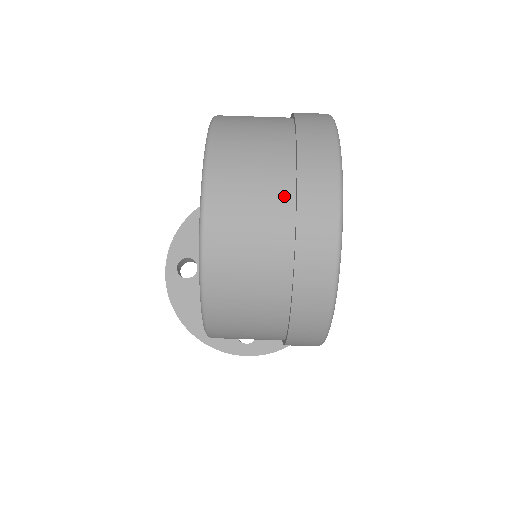
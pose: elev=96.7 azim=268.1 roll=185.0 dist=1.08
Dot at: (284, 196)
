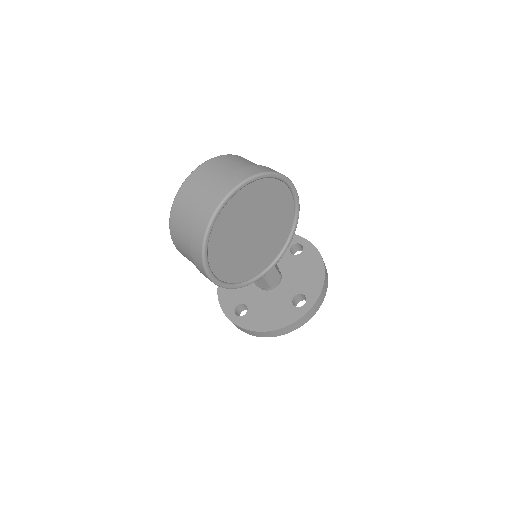
Dot at: (214, 185)
